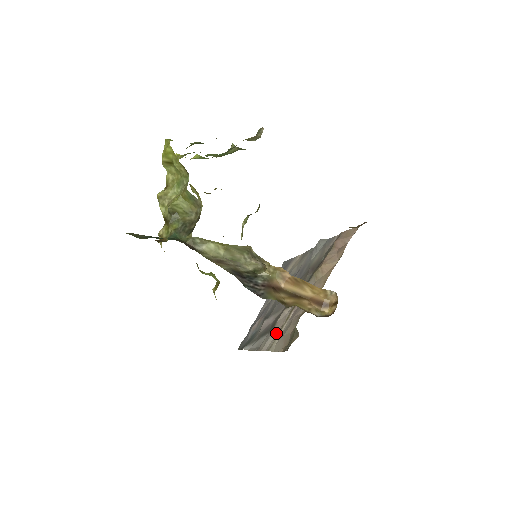
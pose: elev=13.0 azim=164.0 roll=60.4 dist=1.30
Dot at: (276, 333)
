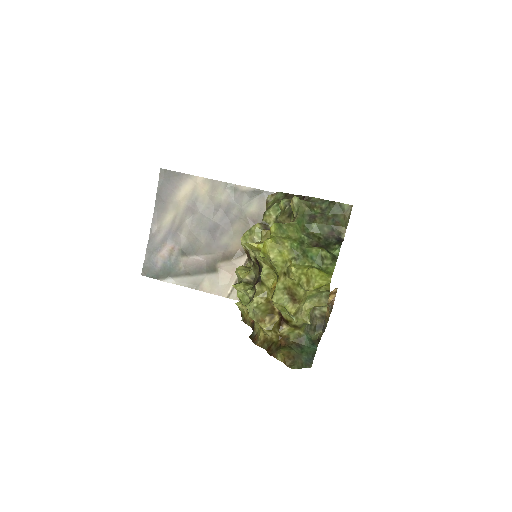
Dot at: (229, 281)
